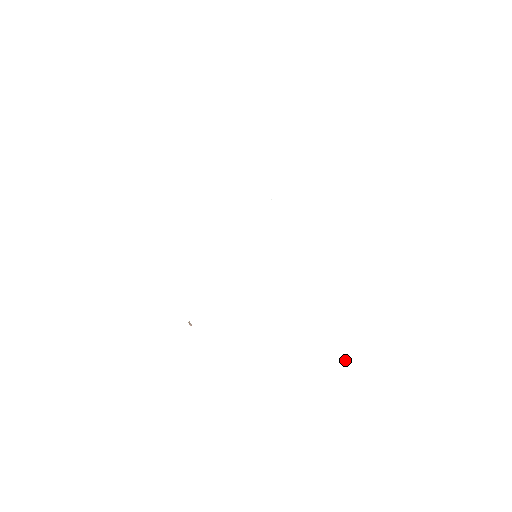
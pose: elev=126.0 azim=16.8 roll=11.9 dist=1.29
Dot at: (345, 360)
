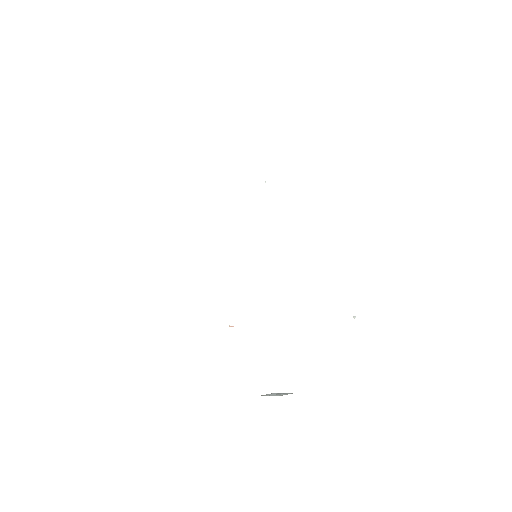
Dot at: (354, 318)
